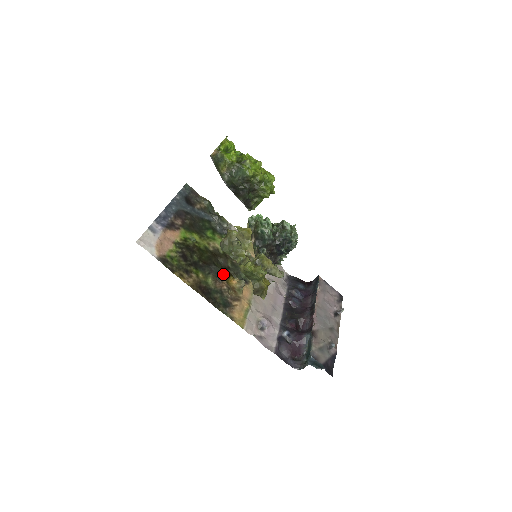
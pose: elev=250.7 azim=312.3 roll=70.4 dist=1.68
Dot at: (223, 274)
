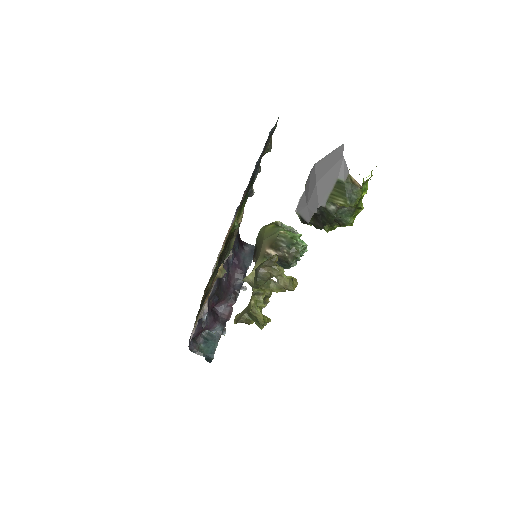
Dot at: occluded
